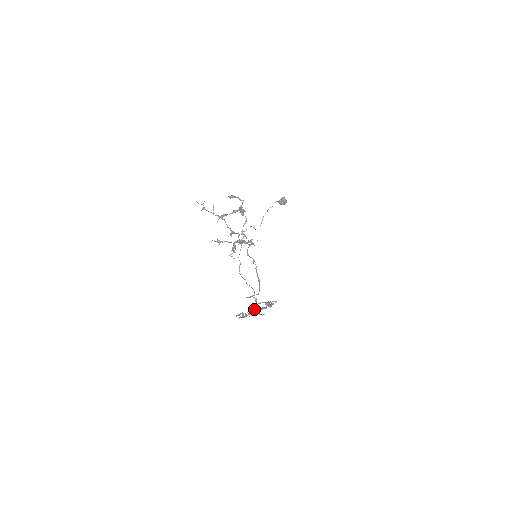
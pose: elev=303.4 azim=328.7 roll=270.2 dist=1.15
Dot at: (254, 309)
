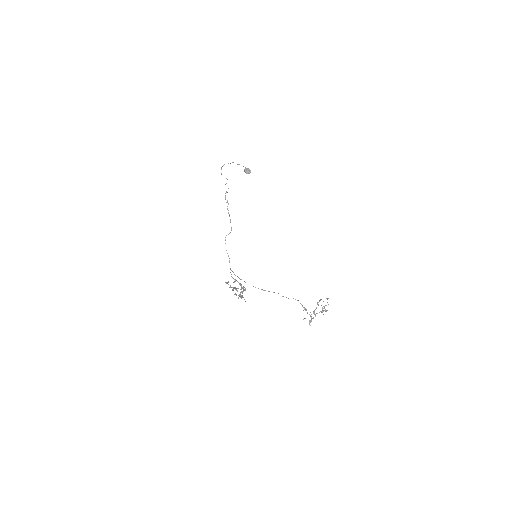
Dot at: (237, 288)
